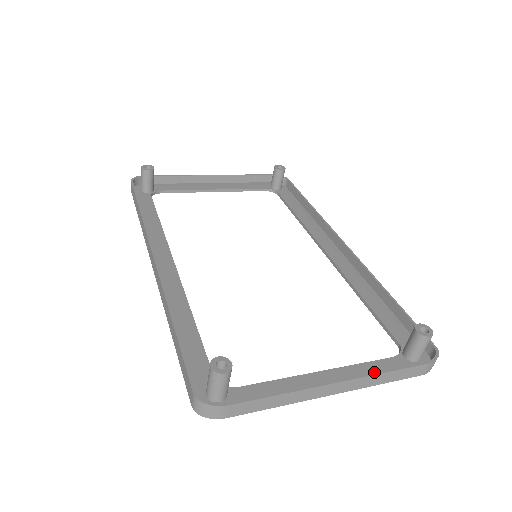
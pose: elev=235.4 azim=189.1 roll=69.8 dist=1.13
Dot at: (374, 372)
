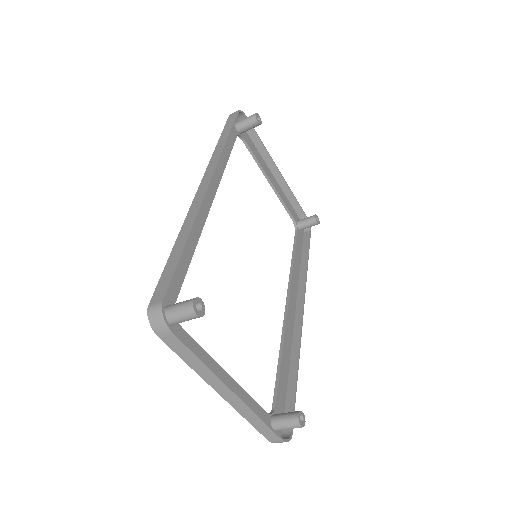
Dot at: occluded
